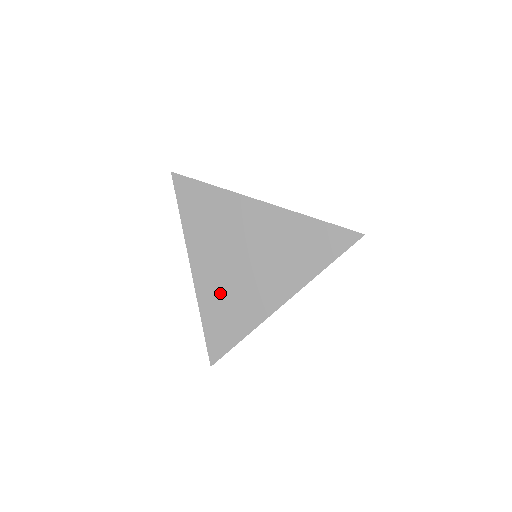
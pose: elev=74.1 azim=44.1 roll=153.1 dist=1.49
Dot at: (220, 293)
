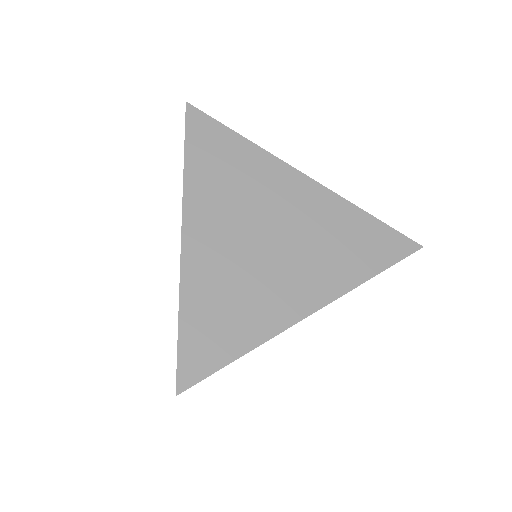
Dot at: (221, 278)
